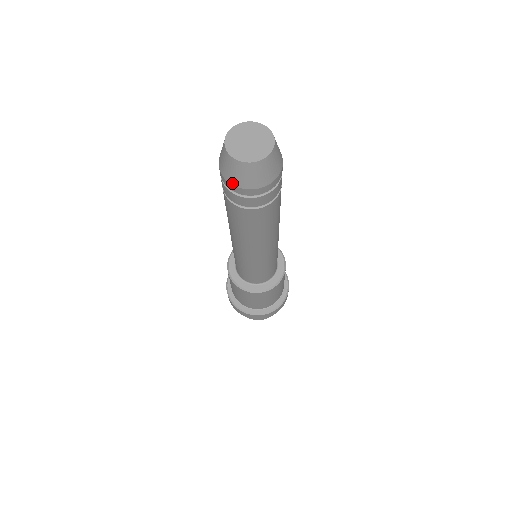
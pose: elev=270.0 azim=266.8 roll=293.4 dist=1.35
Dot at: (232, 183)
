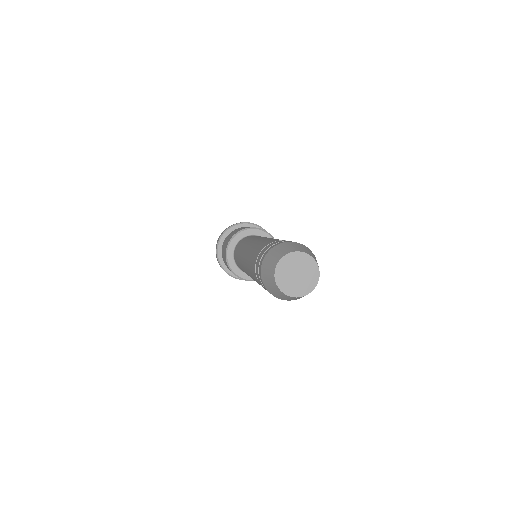
Dot at: (268, 291)
